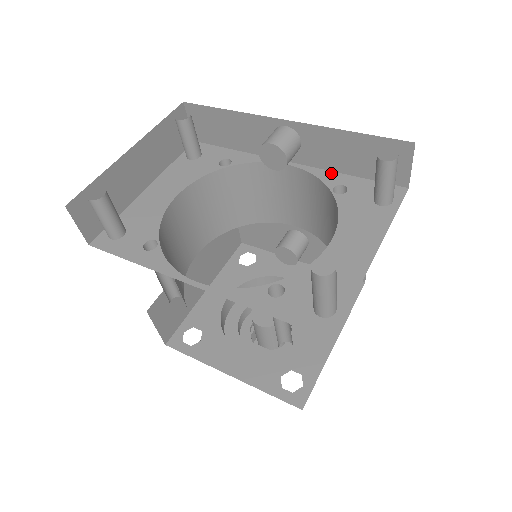
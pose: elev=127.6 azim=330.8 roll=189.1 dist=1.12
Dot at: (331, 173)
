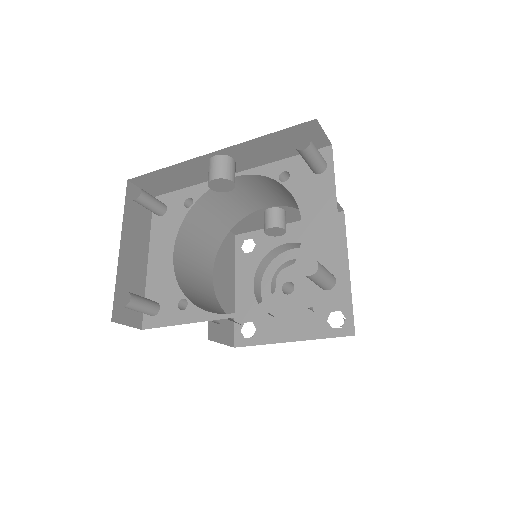
Dot at: (270, 165)
